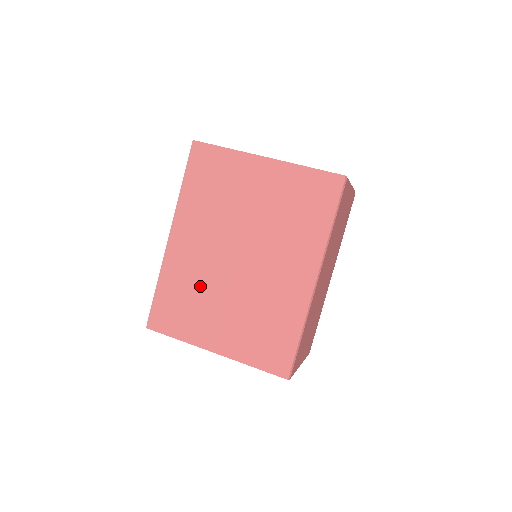
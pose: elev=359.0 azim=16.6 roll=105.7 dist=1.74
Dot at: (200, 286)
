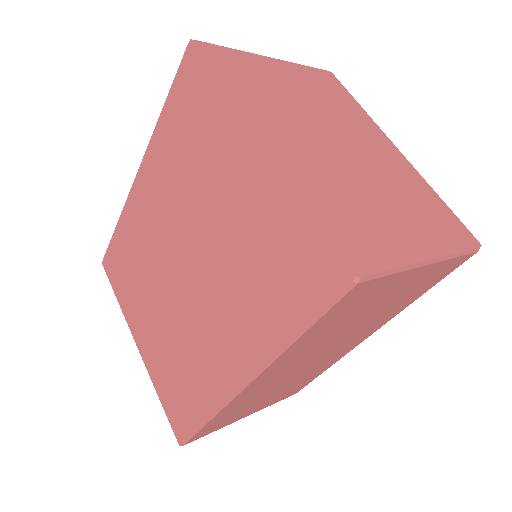
Dot at: (144, 265)
